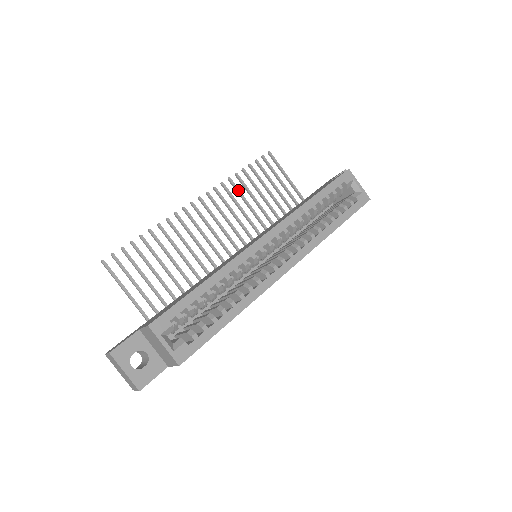
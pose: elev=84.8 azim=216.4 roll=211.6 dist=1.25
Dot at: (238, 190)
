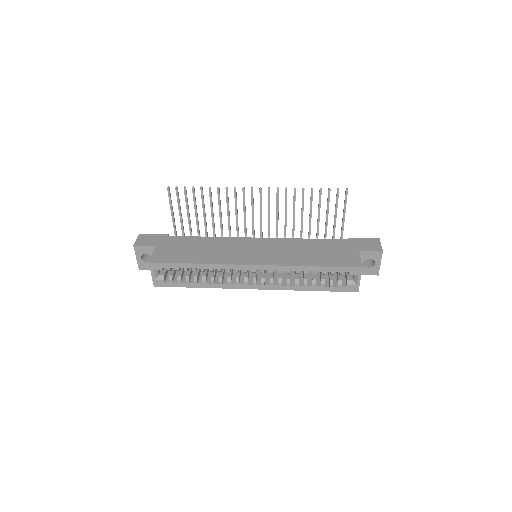
Dot at: (294, 200)
